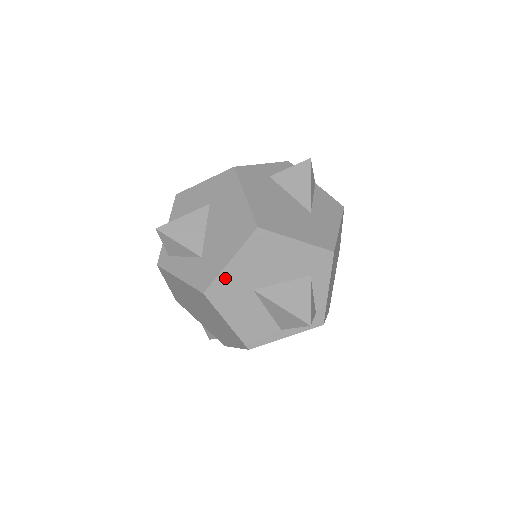
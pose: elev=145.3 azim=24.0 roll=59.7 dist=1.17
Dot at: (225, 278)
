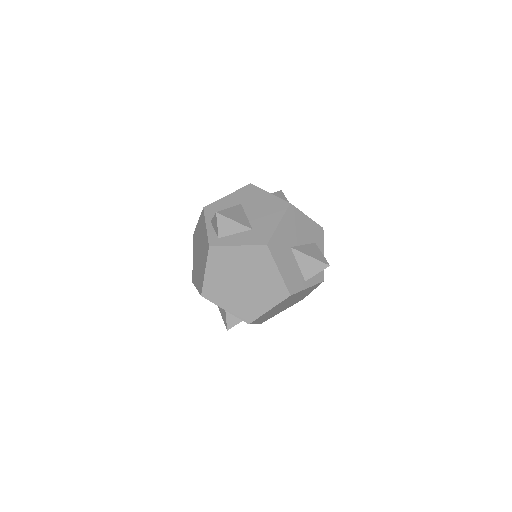
Dot at: (277, 235)
